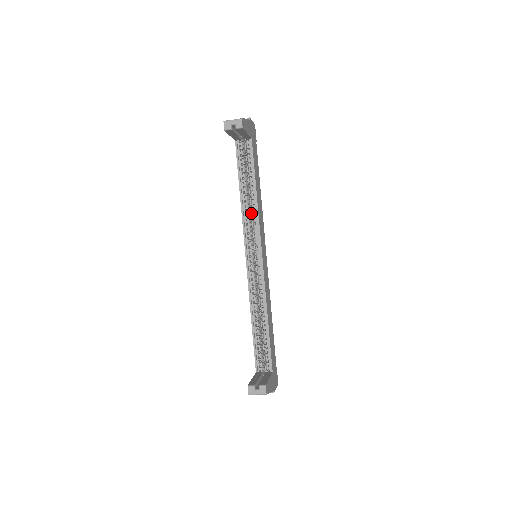
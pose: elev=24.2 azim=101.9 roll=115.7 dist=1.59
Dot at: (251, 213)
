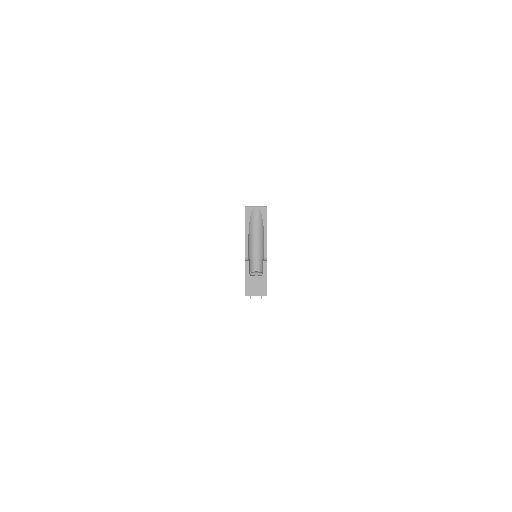
Dot at: occluded
